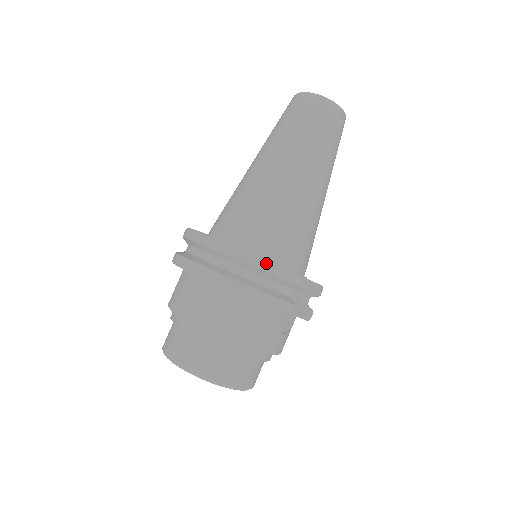
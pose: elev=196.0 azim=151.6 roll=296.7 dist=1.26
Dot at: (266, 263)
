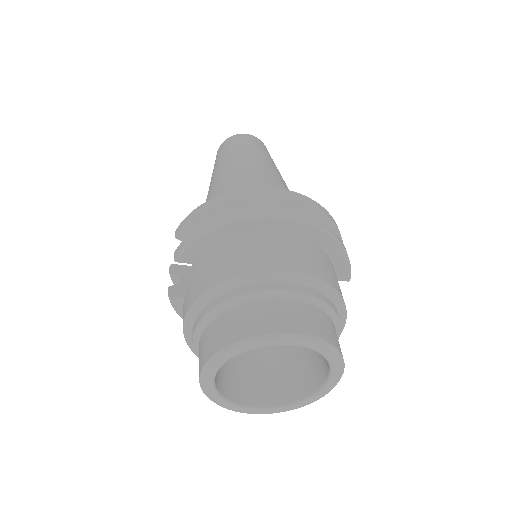
Dot at: (331, 216)
